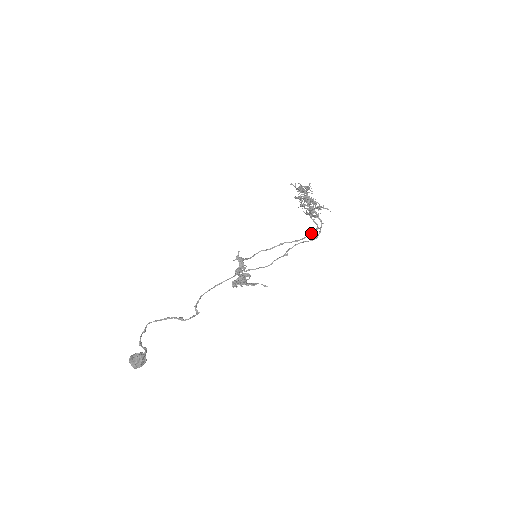
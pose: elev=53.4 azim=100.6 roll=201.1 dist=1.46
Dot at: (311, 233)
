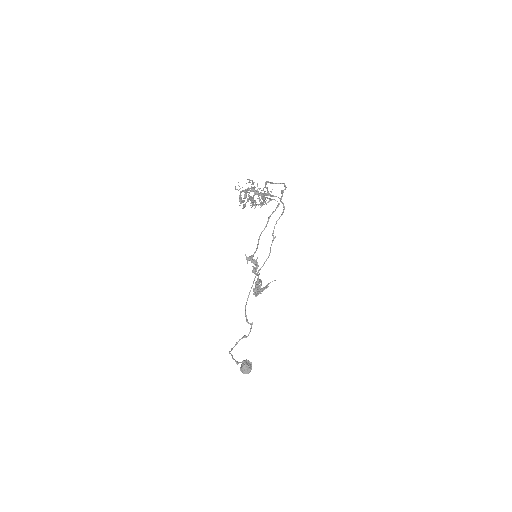
Dot at: (283, 191)
